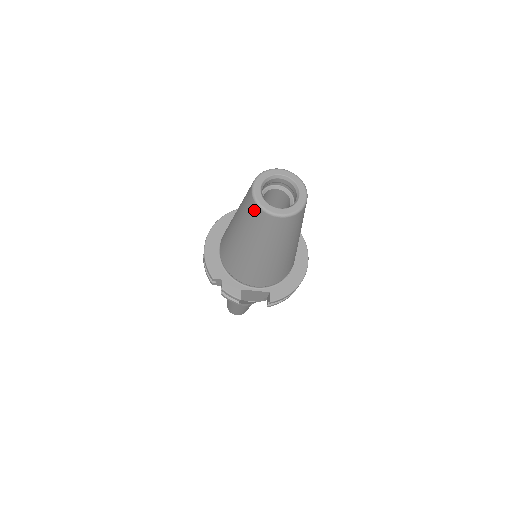
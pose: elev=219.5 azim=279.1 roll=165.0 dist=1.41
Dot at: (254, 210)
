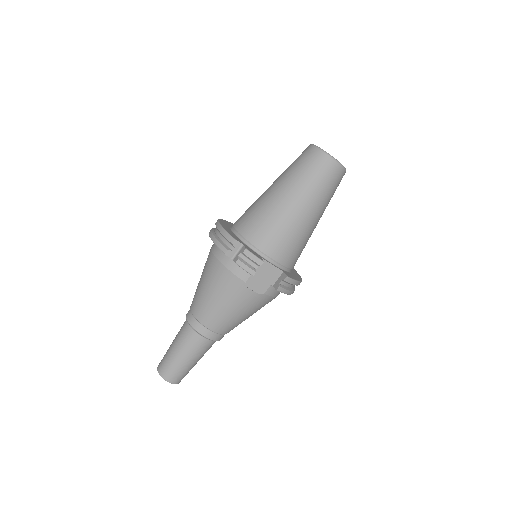
Dot at: (316, 156)
